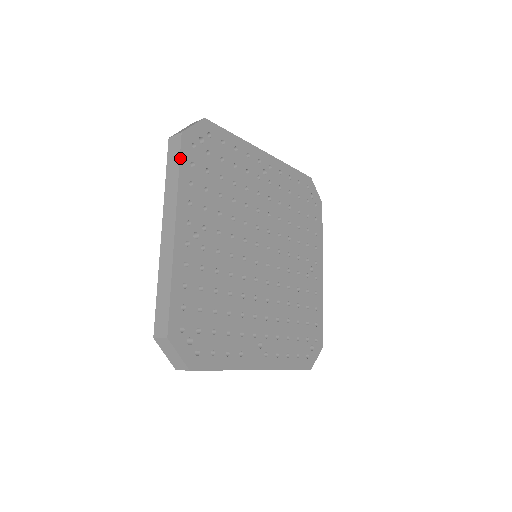
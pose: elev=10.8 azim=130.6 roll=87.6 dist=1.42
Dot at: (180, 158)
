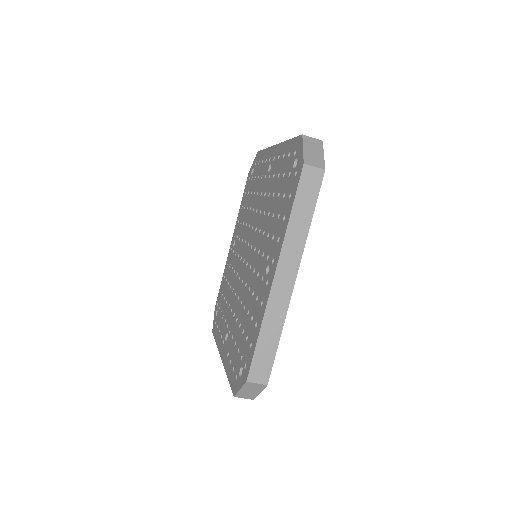
Dot at: occluded
